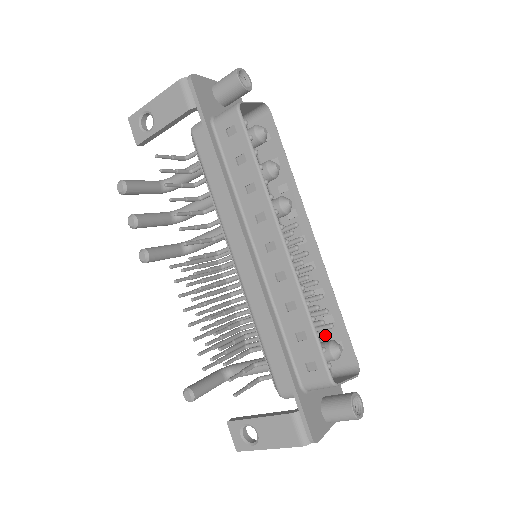
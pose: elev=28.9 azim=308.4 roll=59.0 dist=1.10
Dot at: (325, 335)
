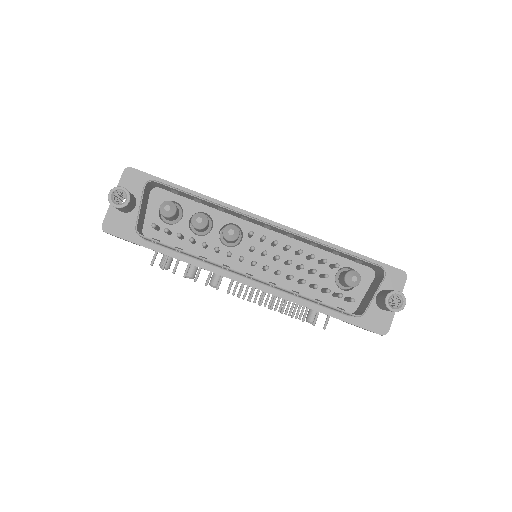
Dot at: occluded
